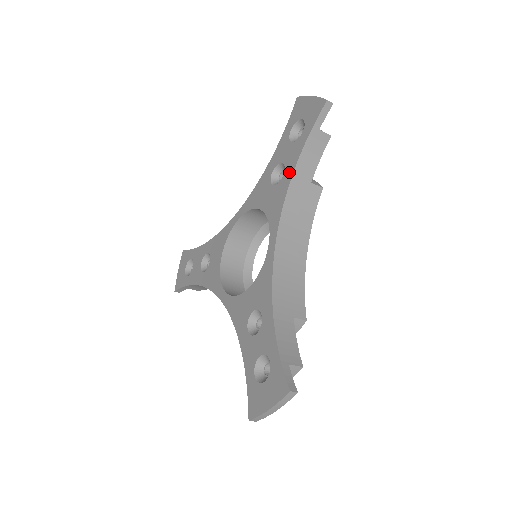
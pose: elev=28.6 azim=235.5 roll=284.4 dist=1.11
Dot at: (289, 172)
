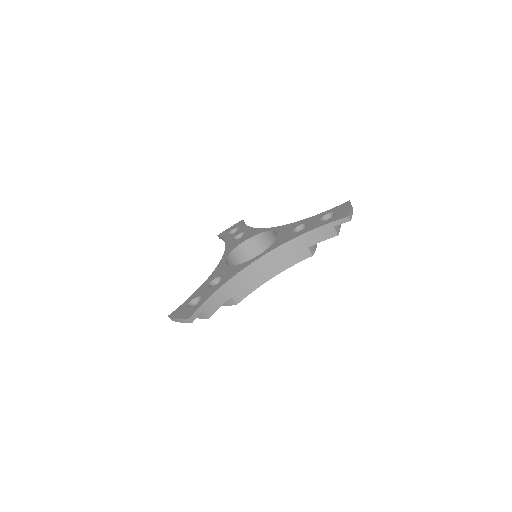
Dot at: (302, 232)
